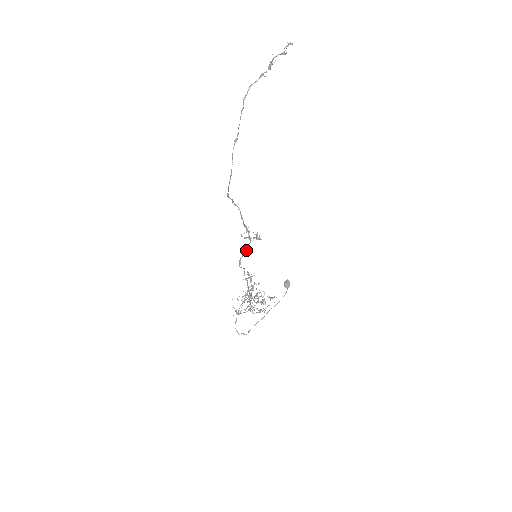
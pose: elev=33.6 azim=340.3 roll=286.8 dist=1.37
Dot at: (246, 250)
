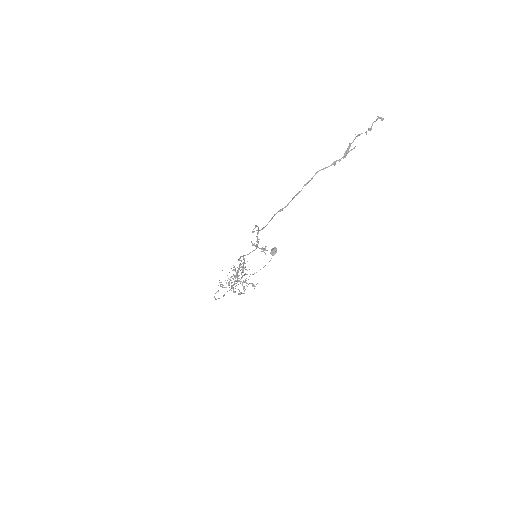
Dot at: occluded
